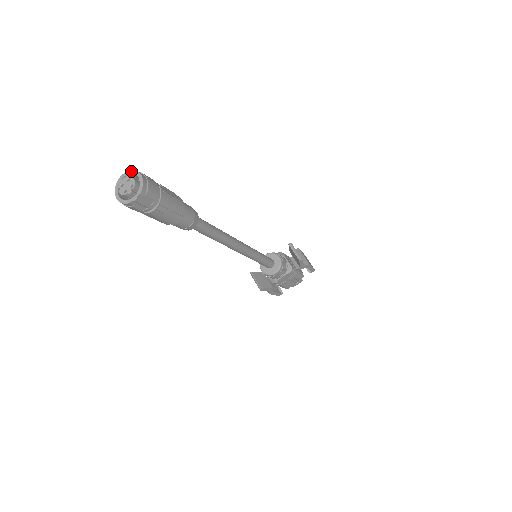
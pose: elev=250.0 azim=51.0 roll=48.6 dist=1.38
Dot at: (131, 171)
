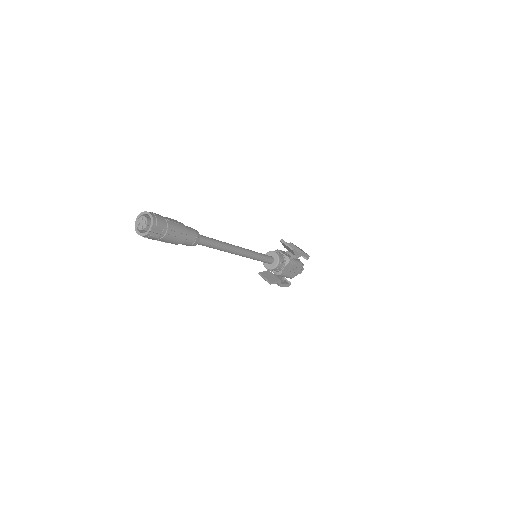
Dot at: (142, 213)
